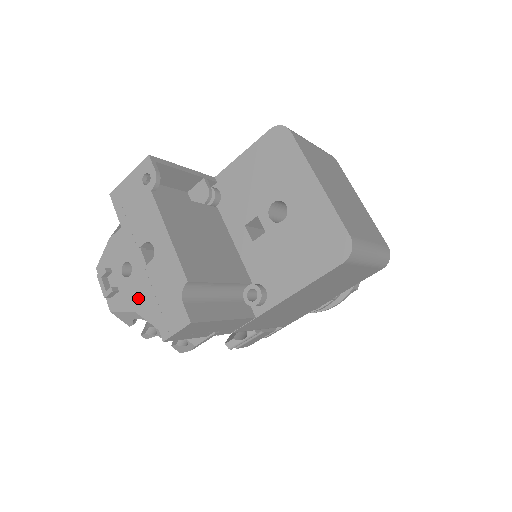
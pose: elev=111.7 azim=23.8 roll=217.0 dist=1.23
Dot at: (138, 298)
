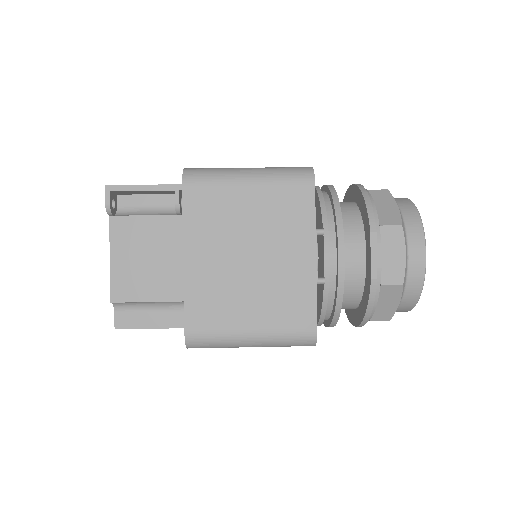
Dot at: occluded
